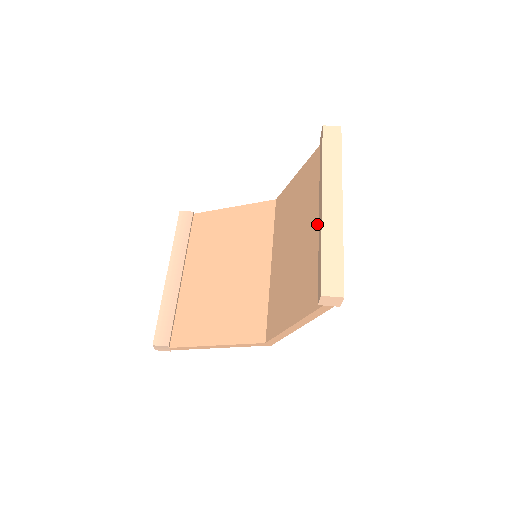
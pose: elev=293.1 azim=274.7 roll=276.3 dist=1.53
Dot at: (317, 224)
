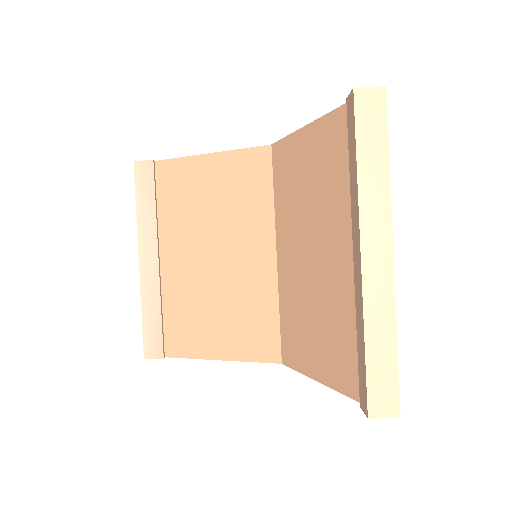
Dot at: (349, 262)
